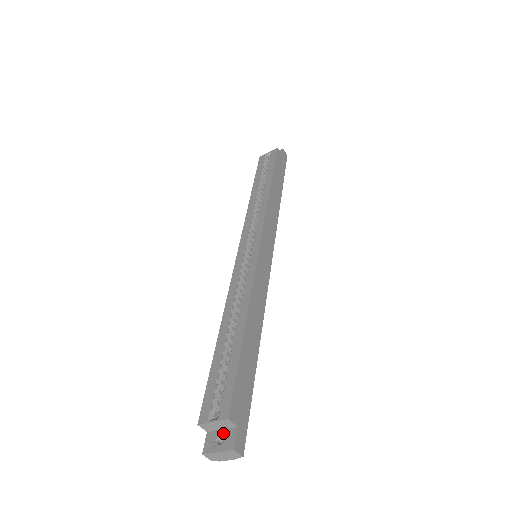
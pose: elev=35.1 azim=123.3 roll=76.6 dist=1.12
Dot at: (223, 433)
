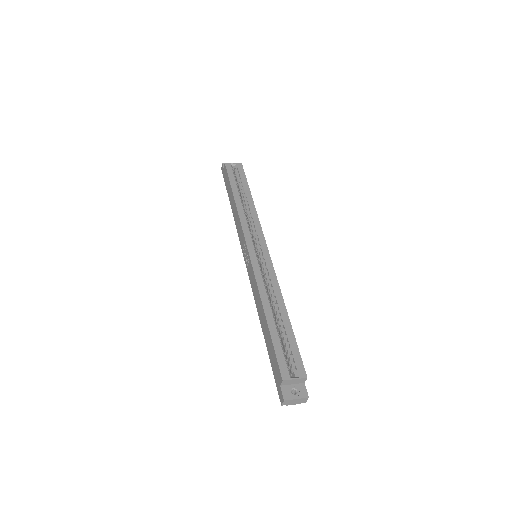
Dot at: (295, 387)
